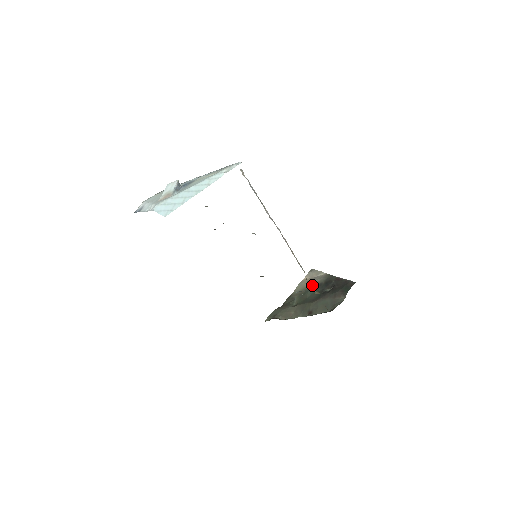
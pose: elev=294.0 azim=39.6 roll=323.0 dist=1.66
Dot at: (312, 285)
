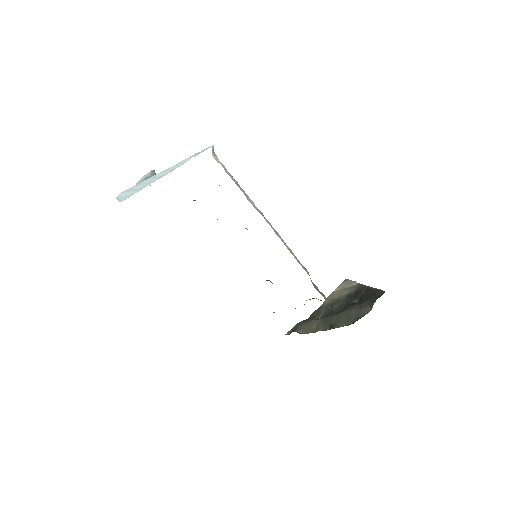
Dot at: (341, 296)
